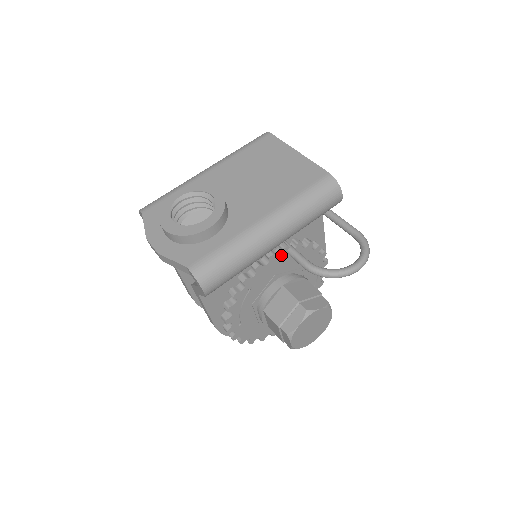
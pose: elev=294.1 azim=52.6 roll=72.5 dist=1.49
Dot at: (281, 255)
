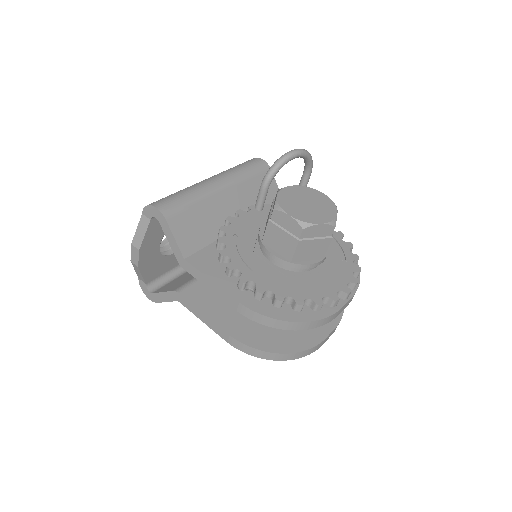
Dot at: (251, 212)
